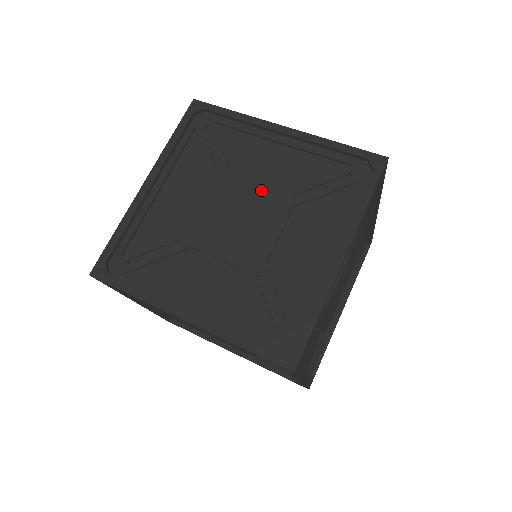
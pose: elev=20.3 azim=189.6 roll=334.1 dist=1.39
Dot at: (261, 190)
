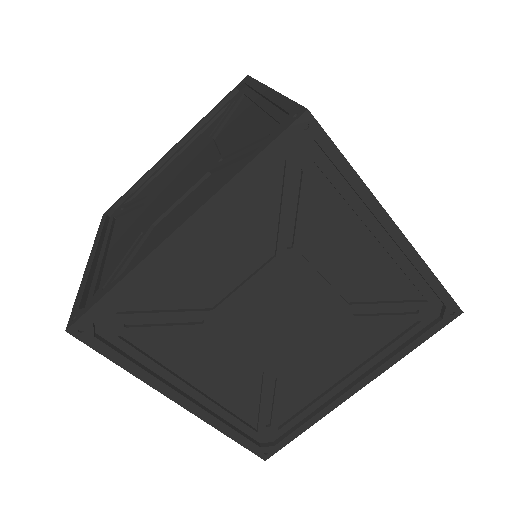
Dot at: (323, 294)
